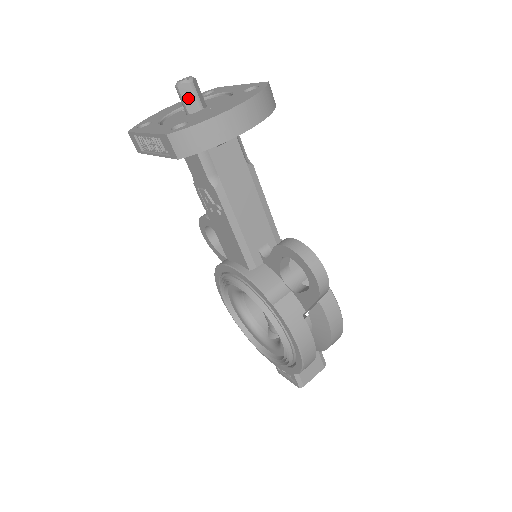
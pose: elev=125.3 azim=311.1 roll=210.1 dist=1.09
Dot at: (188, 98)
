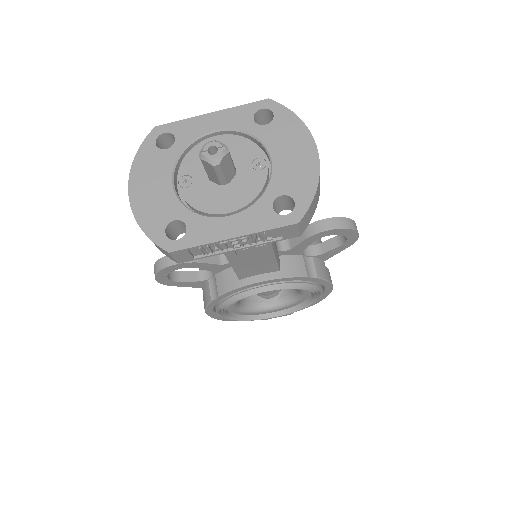
Dot at: (227, 168)
